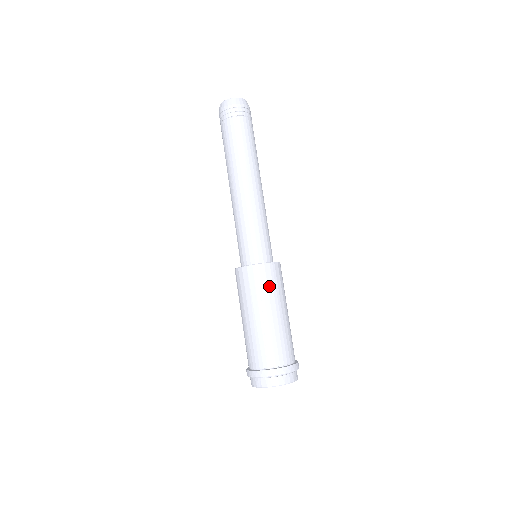
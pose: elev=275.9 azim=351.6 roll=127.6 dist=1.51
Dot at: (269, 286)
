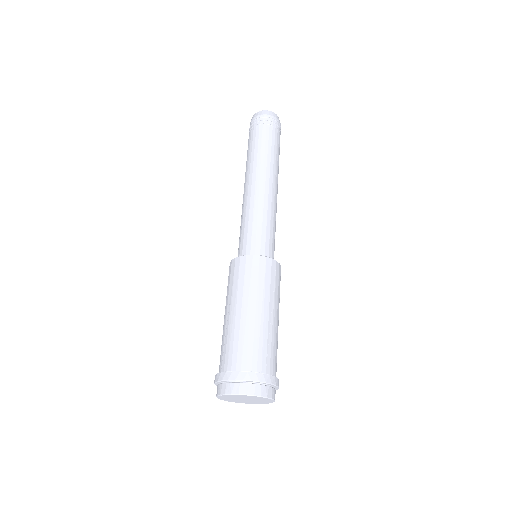
Dot at: (279, 288)
